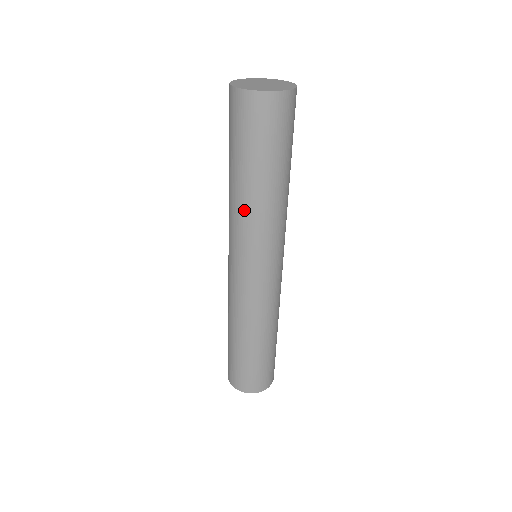
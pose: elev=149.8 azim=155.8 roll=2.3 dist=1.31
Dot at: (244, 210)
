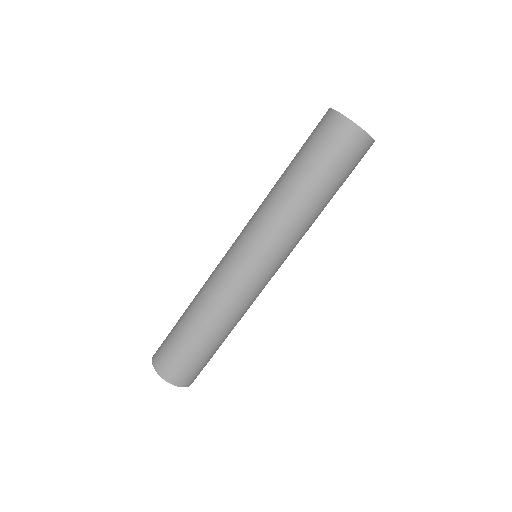
Dot at: (275, 201)
